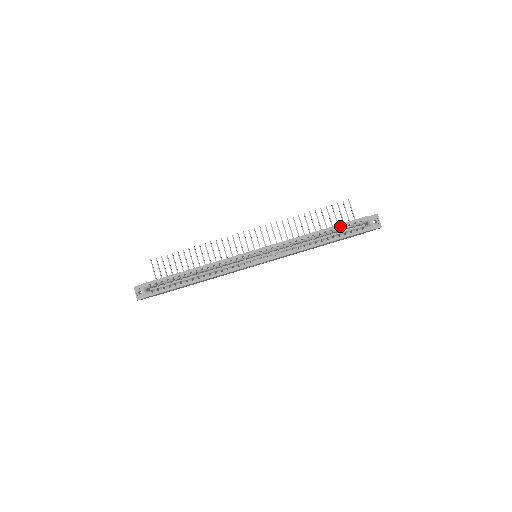
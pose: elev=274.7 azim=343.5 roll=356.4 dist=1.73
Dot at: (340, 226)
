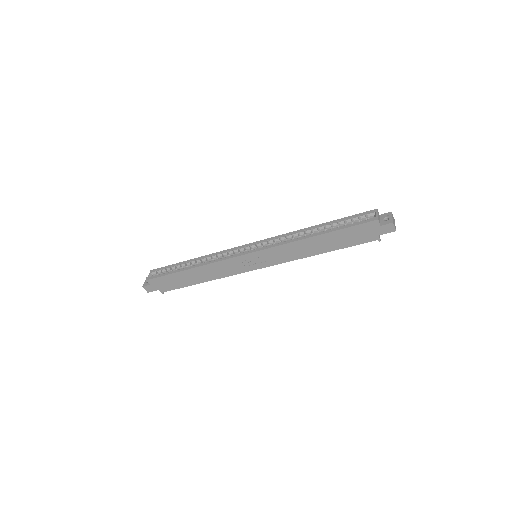
Dot at: (342, 219)
